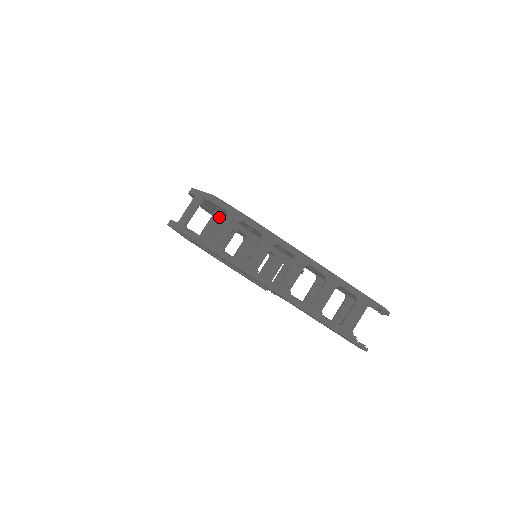
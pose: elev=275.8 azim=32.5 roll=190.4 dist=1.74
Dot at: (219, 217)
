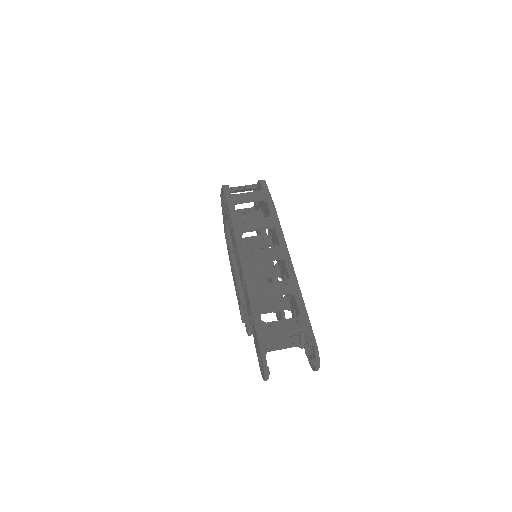
Dot at: (257, 210)
